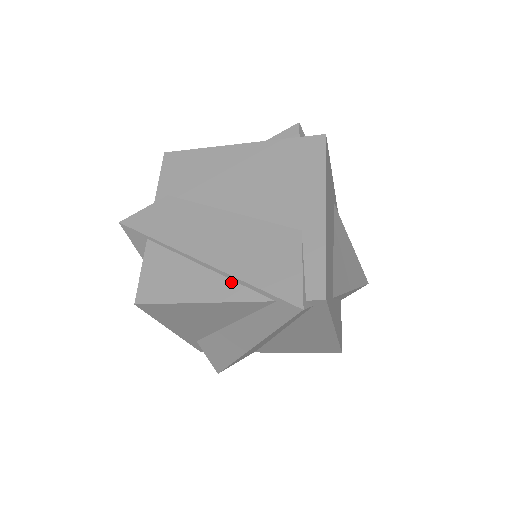
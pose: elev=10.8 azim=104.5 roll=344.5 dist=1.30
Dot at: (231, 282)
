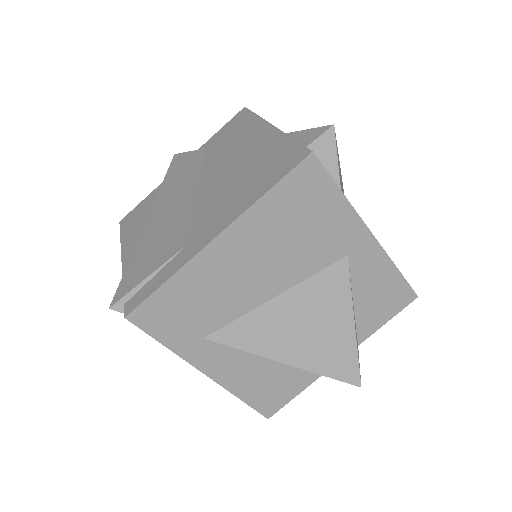
Dot at: occluded
